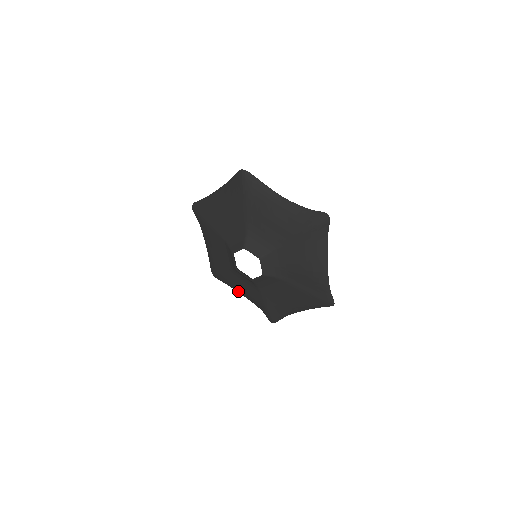
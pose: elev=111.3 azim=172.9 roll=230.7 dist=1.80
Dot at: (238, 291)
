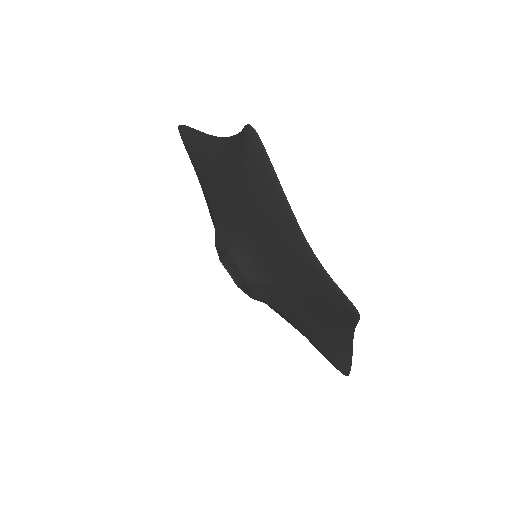
Dot at: occluded
